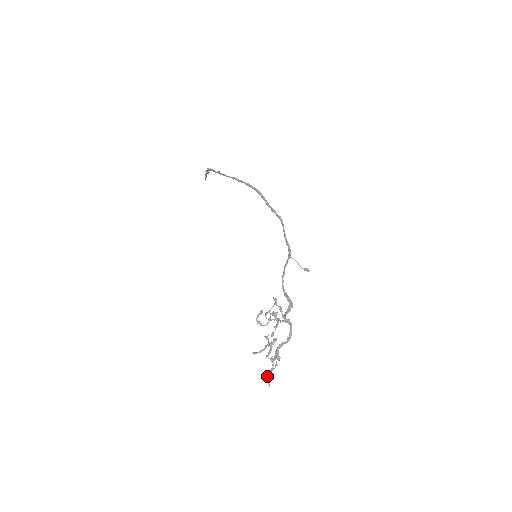
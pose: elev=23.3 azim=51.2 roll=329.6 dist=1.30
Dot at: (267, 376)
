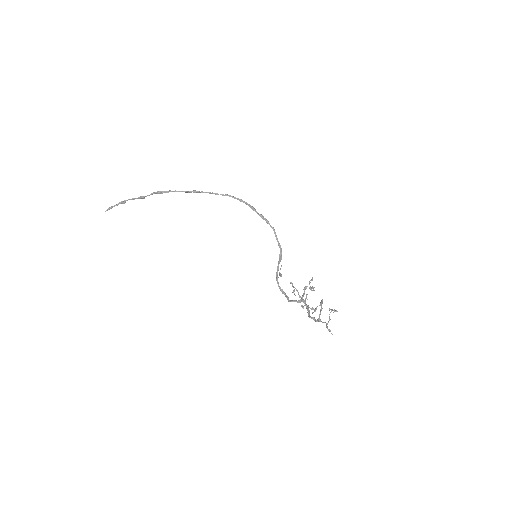
Dot at: occluded
